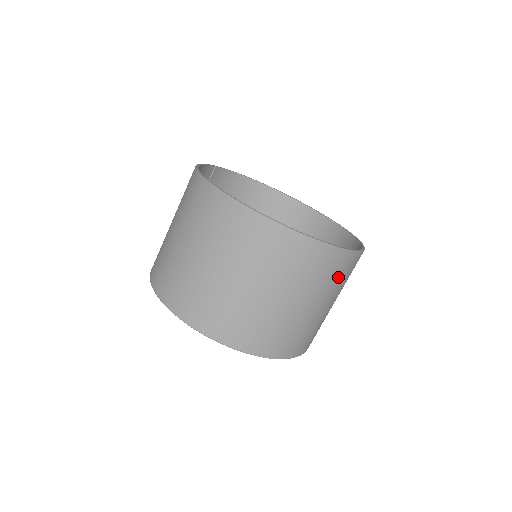
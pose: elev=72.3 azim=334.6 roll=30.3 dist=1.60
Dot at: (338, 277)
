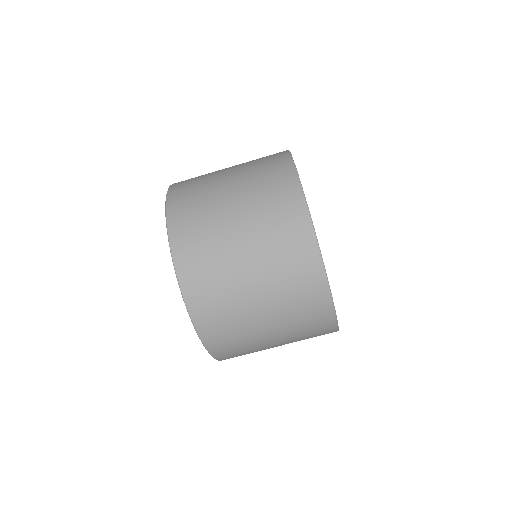
Dot at: (307, 328)
